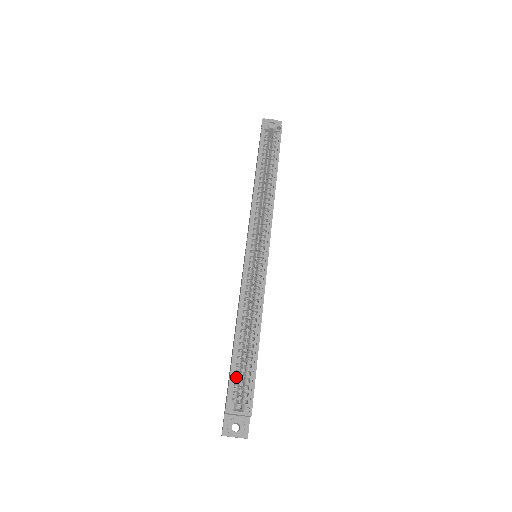
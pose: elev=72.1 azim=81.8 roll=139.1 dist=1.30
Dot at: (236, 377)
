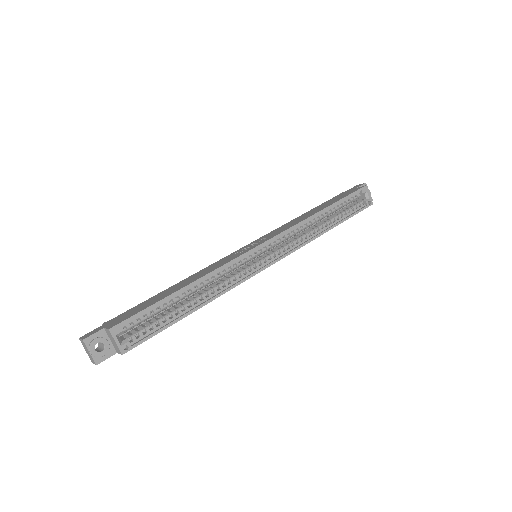
Dot at: (146, 315)
